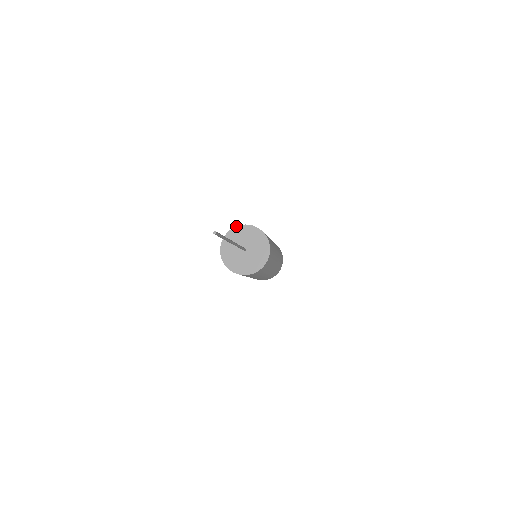
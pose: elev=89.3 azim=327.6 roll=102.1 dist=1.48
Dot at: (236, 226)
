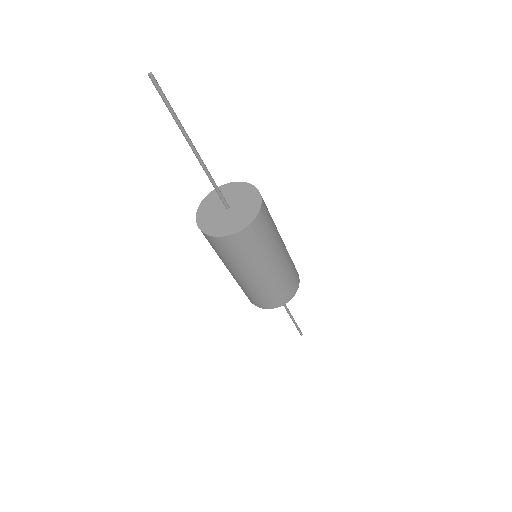
Dot at: occluded
